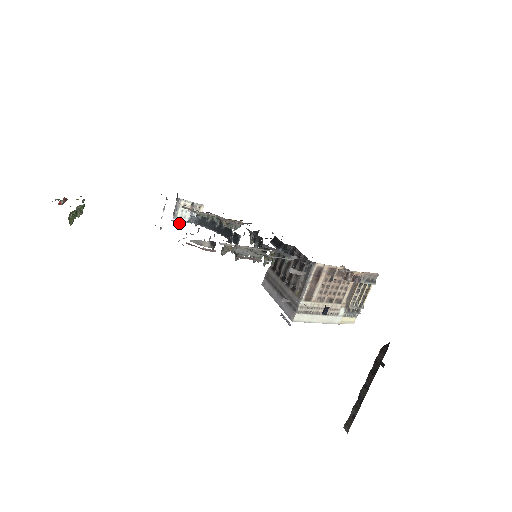
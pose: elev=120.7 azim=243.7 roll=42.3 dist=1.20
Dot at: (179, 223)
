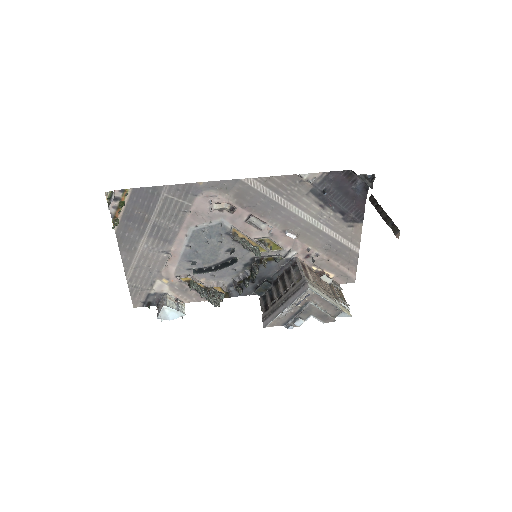
Dot at: (190, 248)
